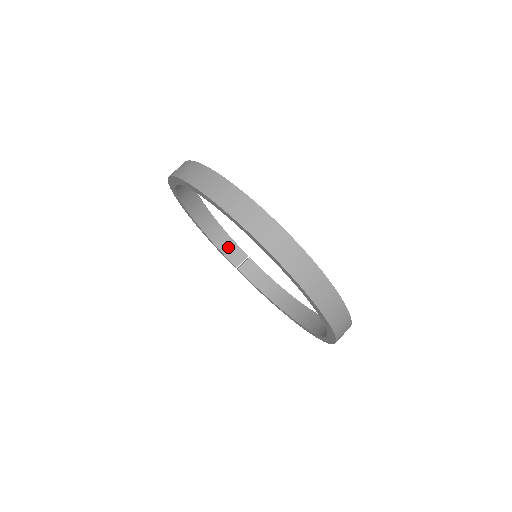
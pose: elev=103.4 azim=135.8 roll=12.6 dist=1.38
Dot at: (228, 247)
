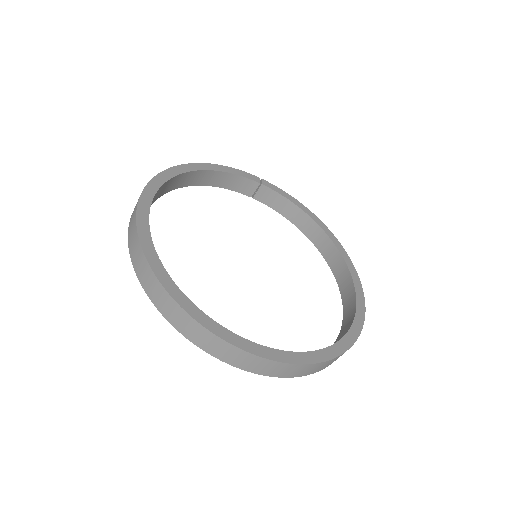
Dot at: (234, 183)
